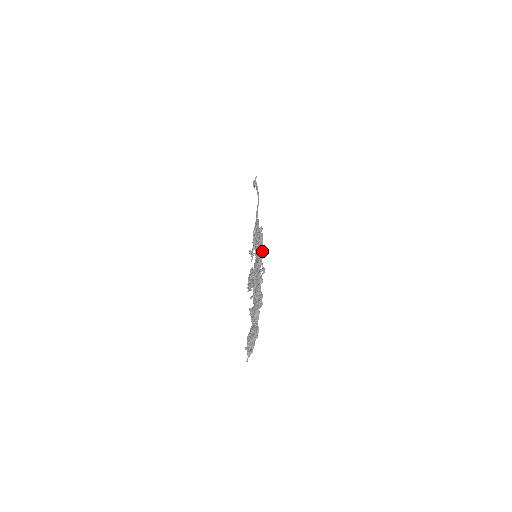
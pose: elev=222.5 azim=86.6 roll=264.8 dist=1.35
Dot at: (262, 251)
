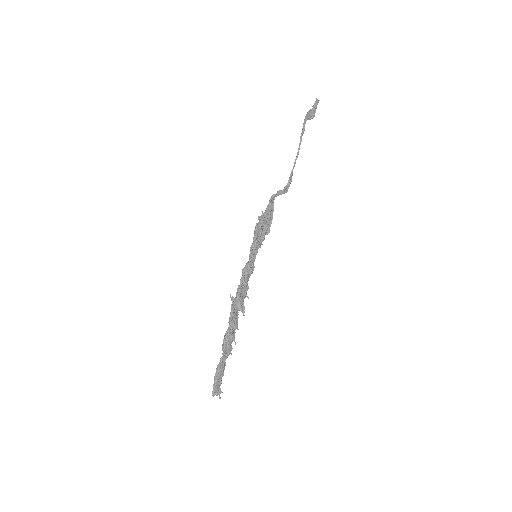
Dot at: (250, 254)
